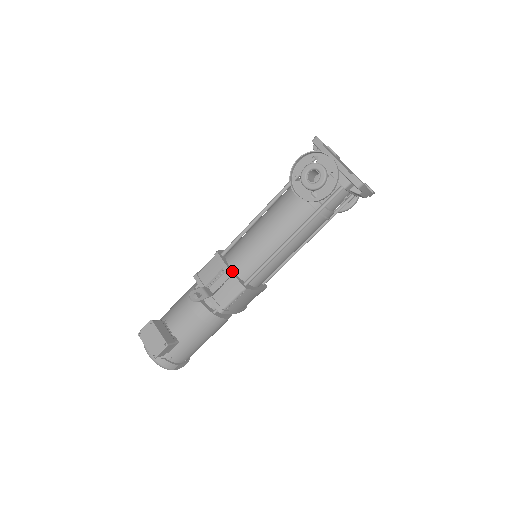
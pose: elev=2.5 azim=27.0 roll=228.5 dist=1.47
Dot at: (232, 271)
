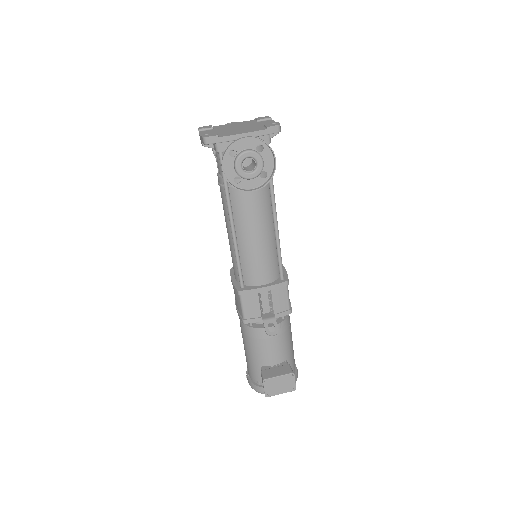
Dot at: (266, 285)
